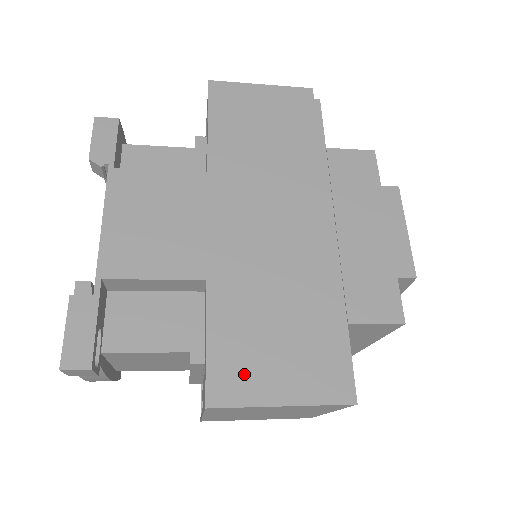
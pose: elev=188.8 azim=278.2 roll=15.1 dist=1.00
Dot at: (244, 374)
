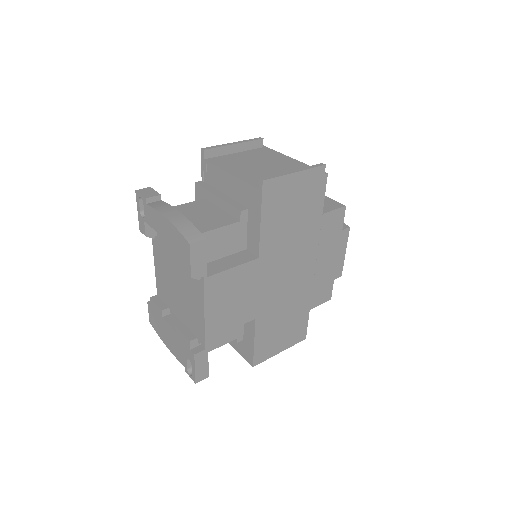
Dot at: (268, 349)
